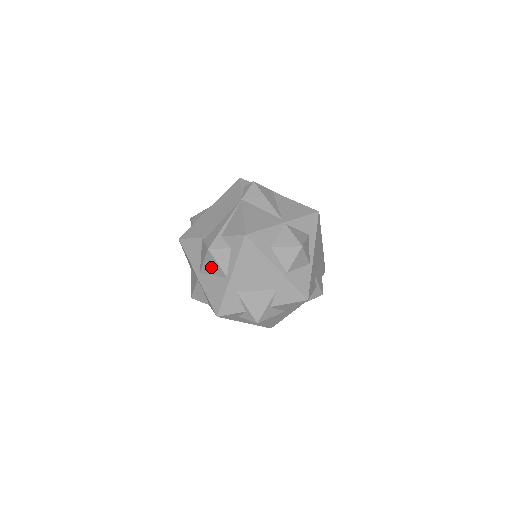
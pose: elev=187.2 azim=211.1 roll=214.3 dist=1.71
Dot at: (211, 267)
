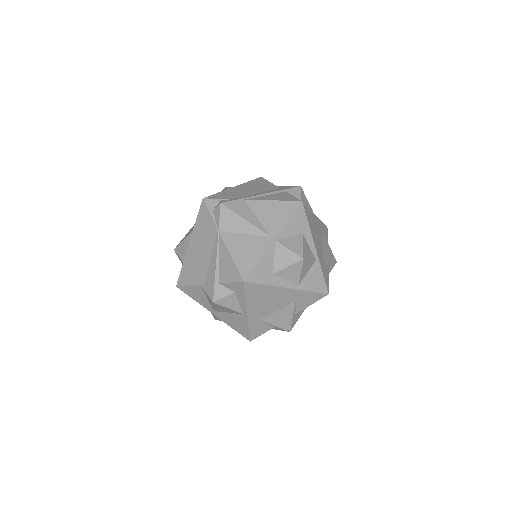
Dot at: (223, 310)
